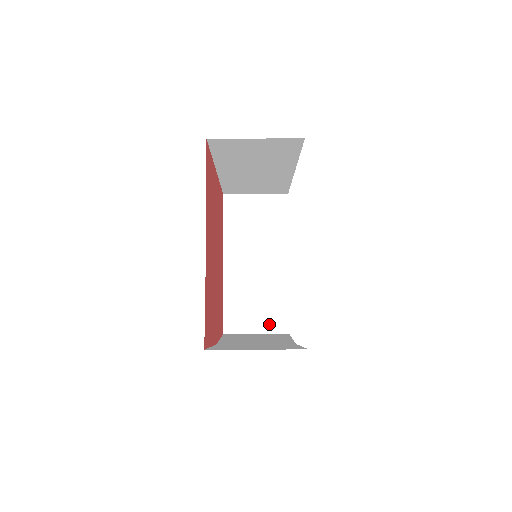
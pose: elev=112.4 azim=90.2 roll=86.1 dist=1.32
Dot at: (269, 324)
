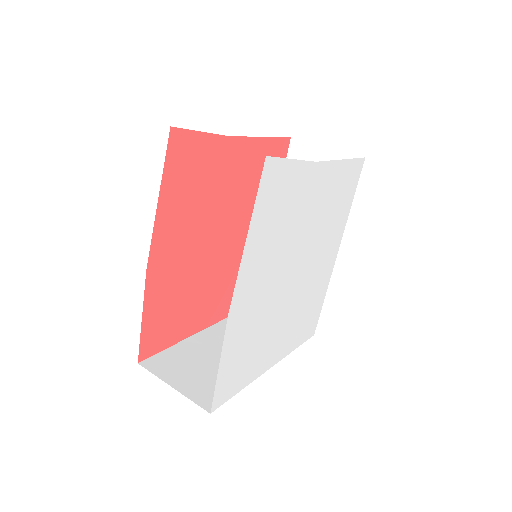
Dot at: (197, 390)
